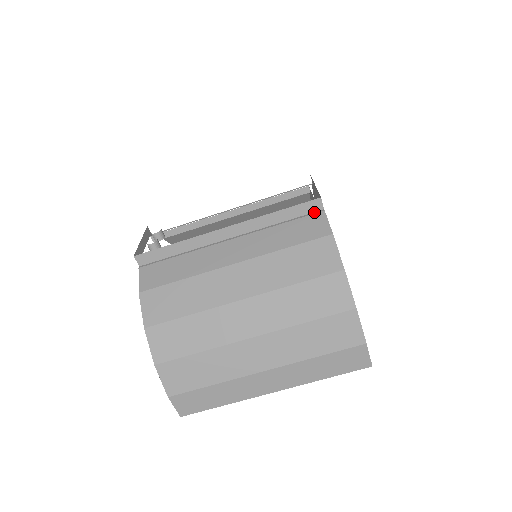
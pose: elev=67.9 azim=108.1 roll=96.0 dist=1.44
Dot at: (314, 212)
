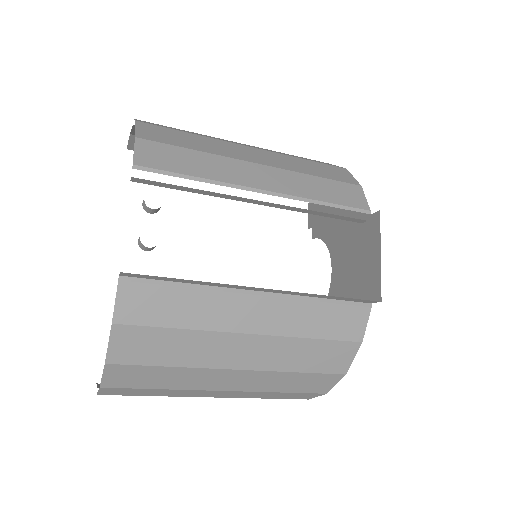
Dot at: (361, 303)
